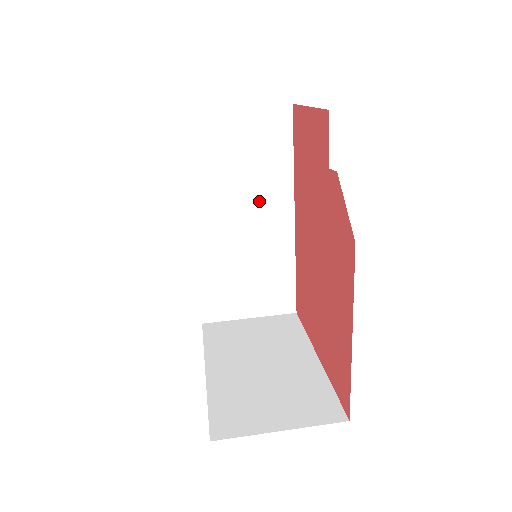
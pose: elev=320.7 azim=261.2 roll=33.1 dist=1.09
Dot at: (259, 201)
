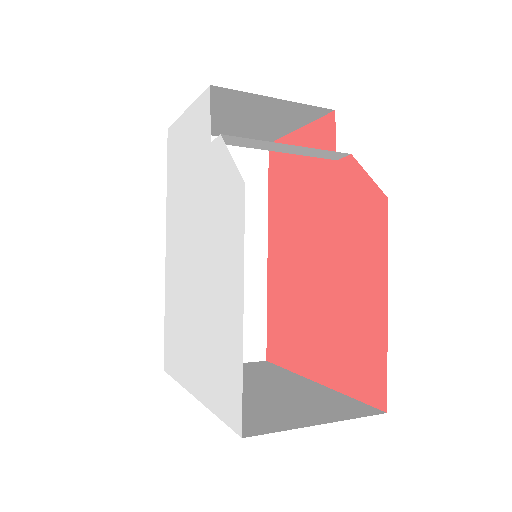
Dot at: occluded
